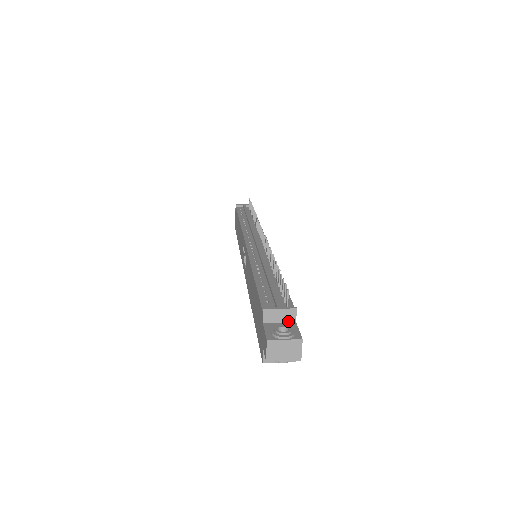
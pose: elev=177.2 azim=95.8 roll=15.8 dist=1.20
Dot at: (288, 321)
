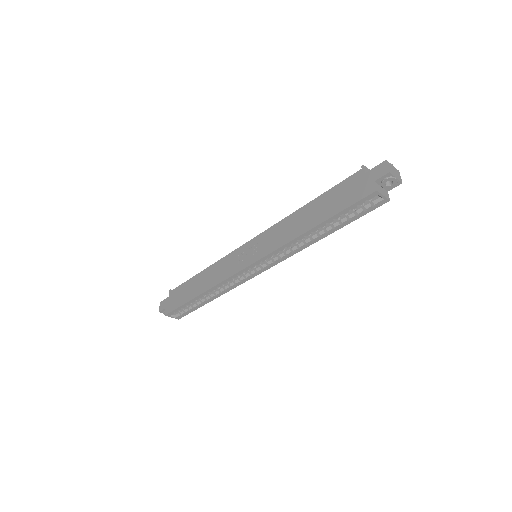
Dot at: occluded
